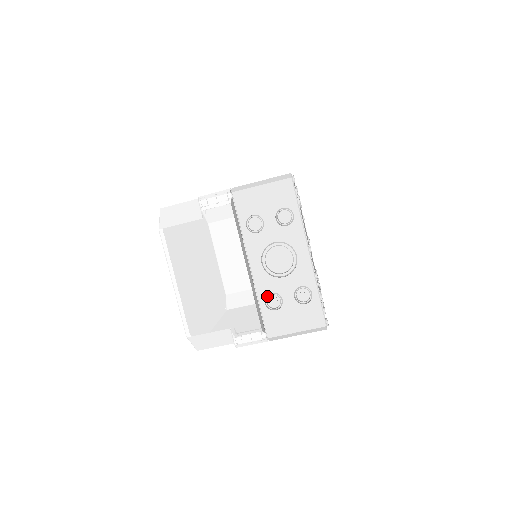
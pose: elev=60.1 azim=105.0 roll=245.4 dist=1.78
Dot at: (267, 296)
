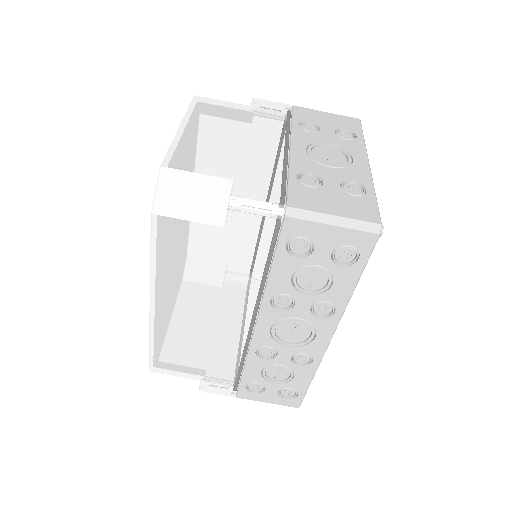
Dot at: (302, 173)
